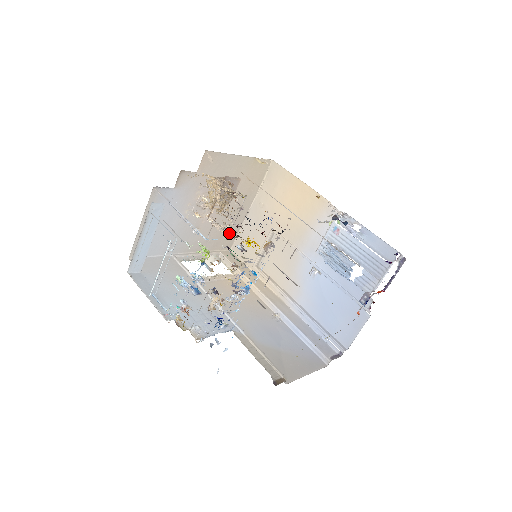
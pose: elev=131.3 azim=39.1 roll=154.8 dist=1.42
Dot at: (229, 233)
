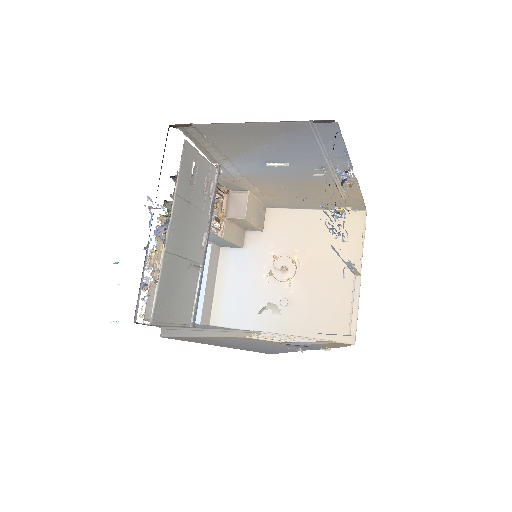
Dot at: occluded
